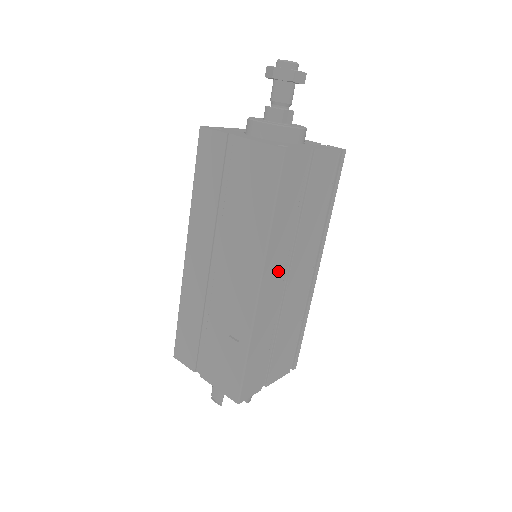
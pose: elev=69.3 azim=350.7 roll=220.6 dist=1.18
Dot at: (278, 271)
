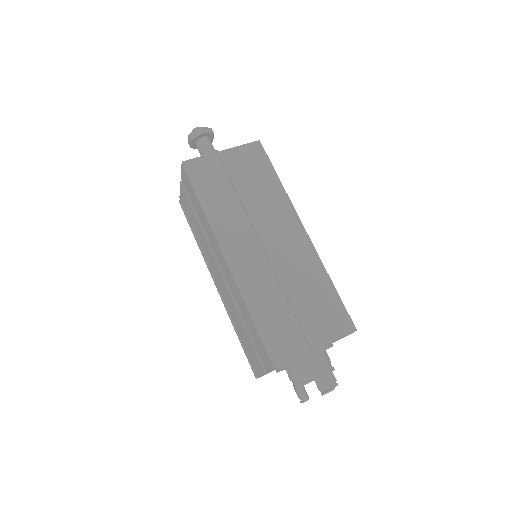
Dot at: occluded
